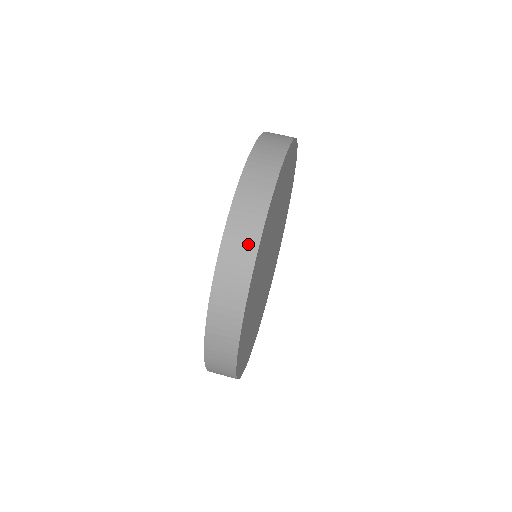
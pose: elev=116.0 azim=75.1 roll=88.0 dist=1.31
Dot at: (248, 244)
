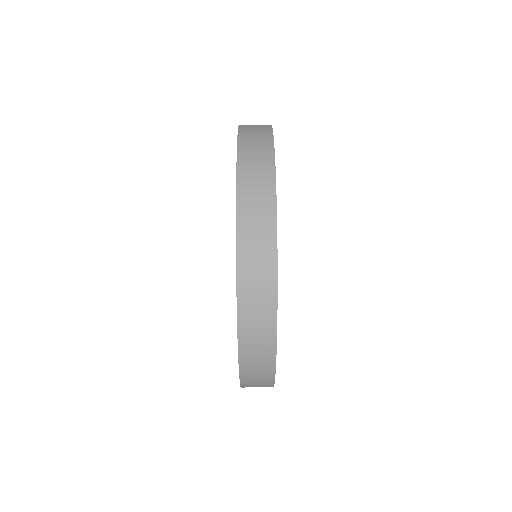
Dot at: (265, 297)
